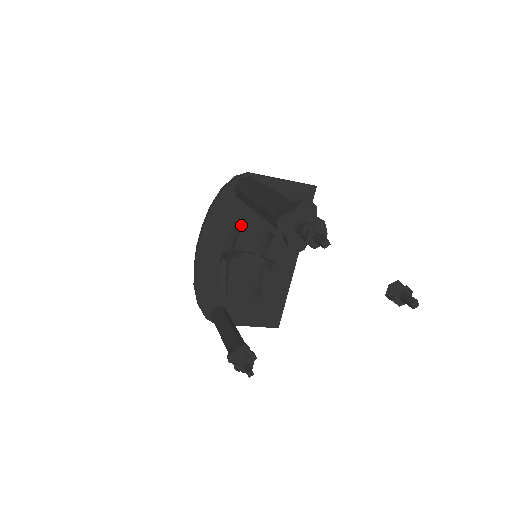
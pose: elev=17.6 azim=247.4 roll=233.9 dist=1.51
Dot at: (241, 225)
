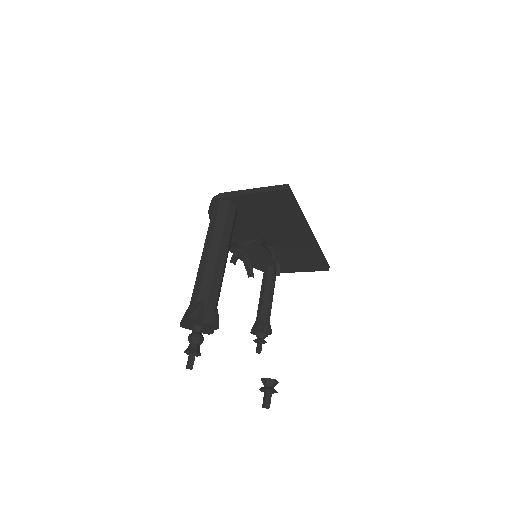
Dot at: (242, 226)
